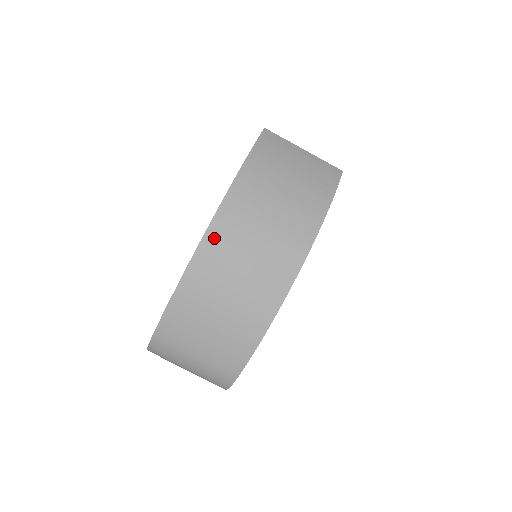
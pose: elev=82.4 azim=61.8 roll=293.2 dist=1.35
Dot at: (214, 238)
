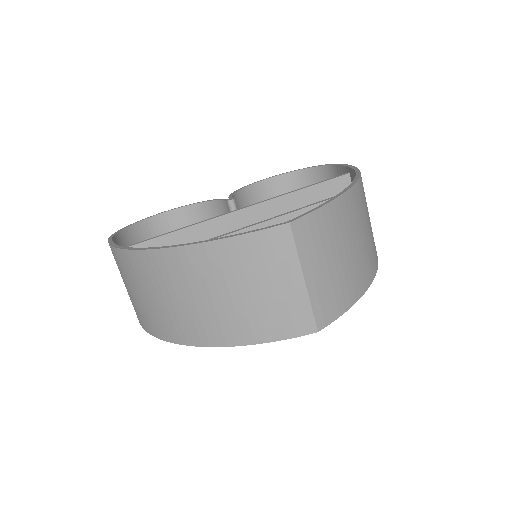
Dot at: (144, 260)
